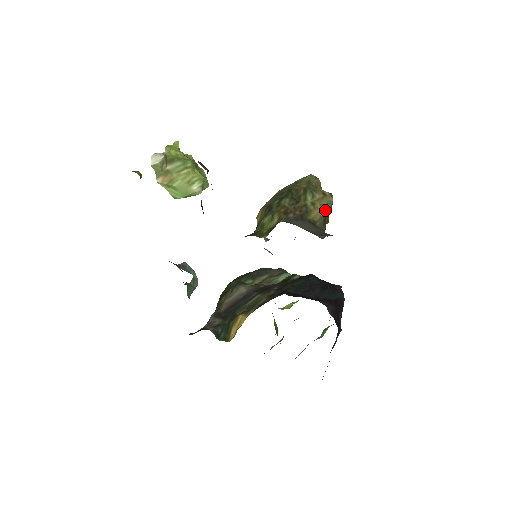
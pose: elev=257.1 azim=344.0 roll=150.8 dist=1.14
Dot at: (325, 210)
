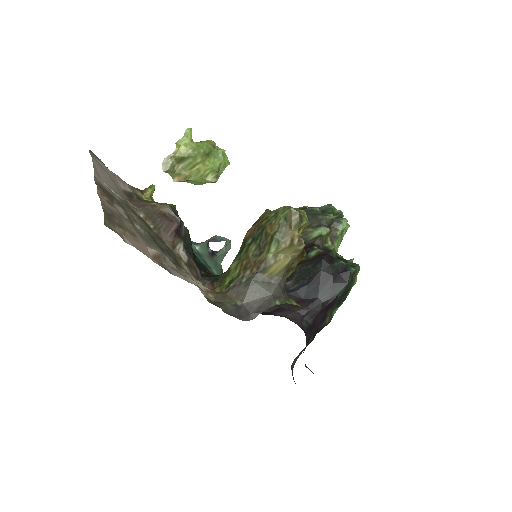
Dot at: (291, 258)
